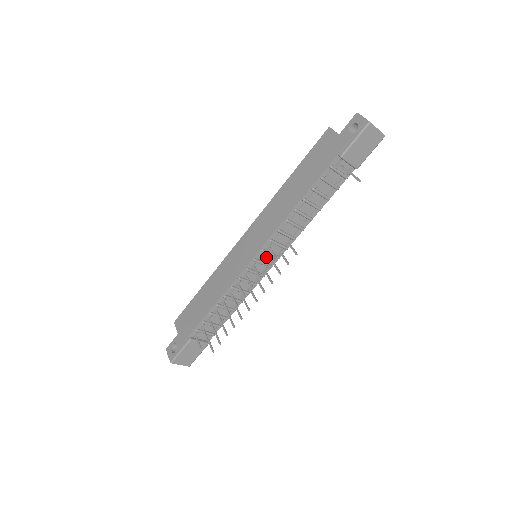
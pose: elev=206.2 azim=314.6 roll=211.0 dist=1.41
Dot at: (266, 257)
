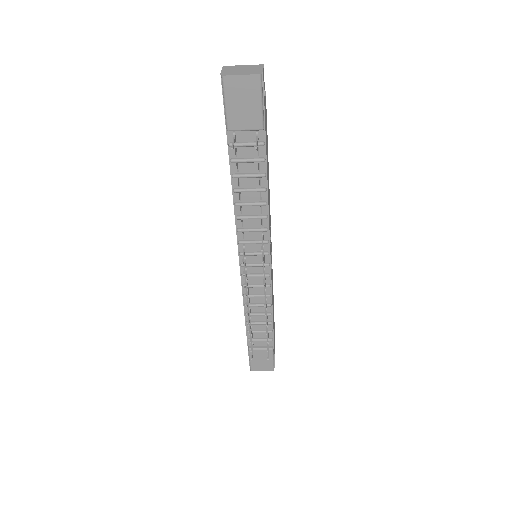
Dot at: (254, 258)
